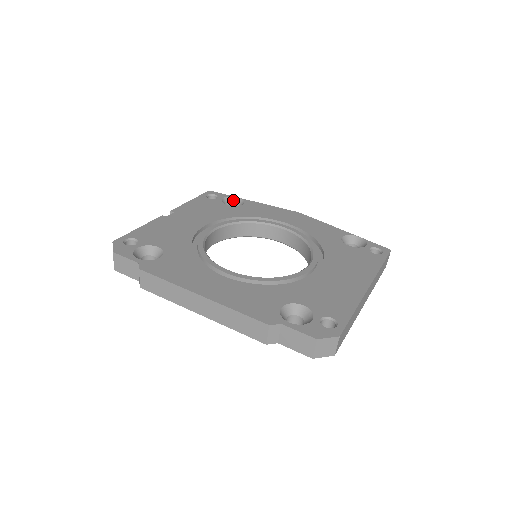
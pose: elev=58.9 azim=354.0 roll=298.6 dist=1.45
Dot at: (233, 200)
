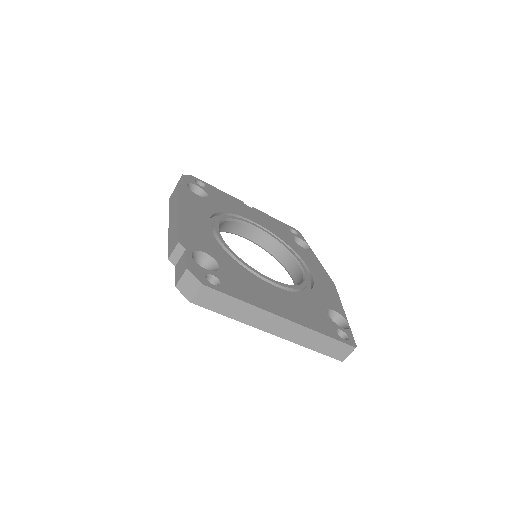
Dot at: (305, 246)
